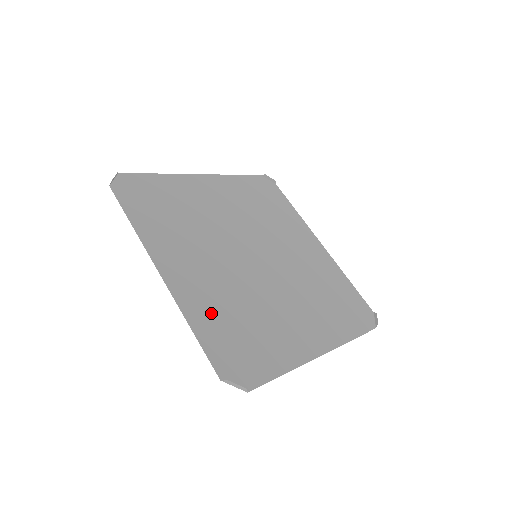
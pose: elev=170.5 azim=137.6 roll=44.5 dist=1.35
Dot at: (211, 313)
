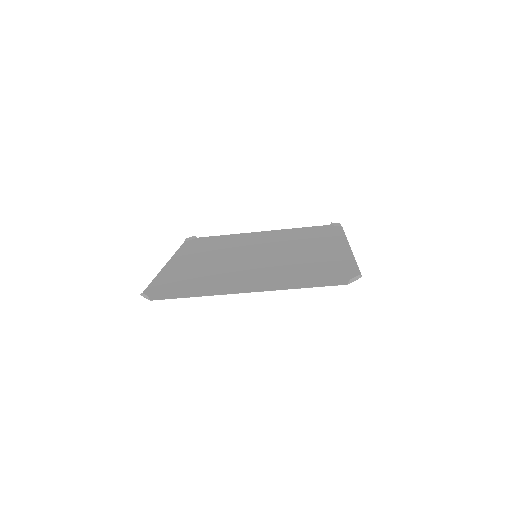
Dot at: (176, 275)
